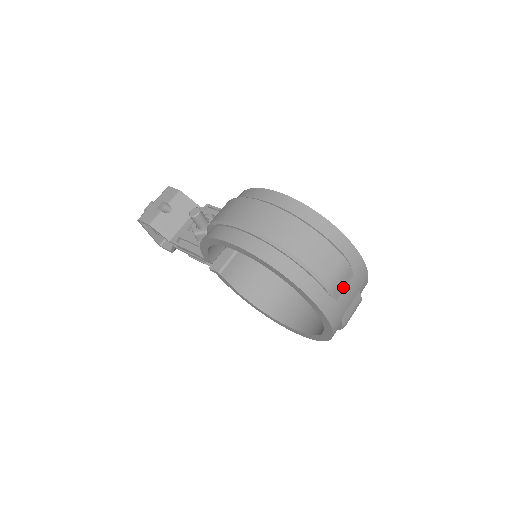
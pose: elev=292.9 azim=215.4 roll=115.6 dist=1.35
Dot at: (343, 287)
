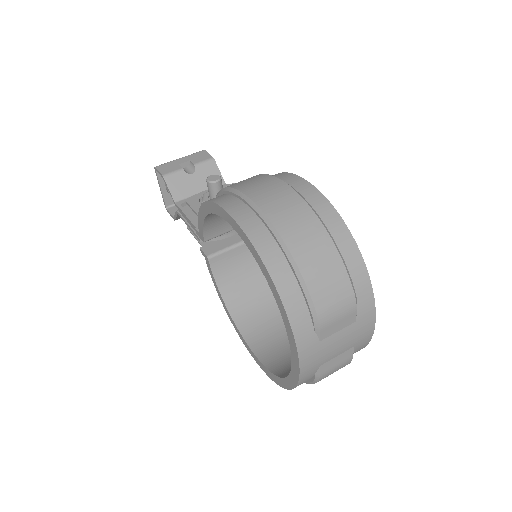
Dot at: (336, 329)
